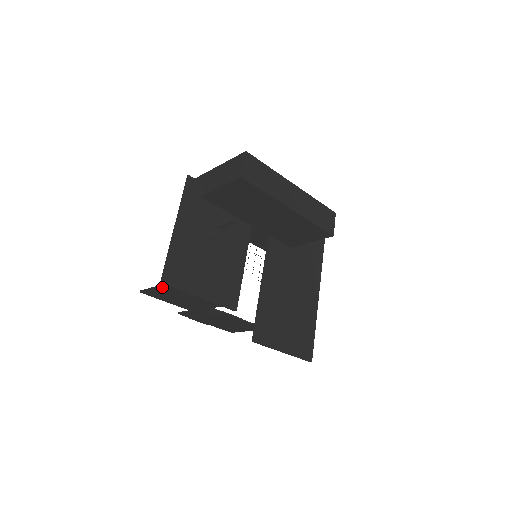
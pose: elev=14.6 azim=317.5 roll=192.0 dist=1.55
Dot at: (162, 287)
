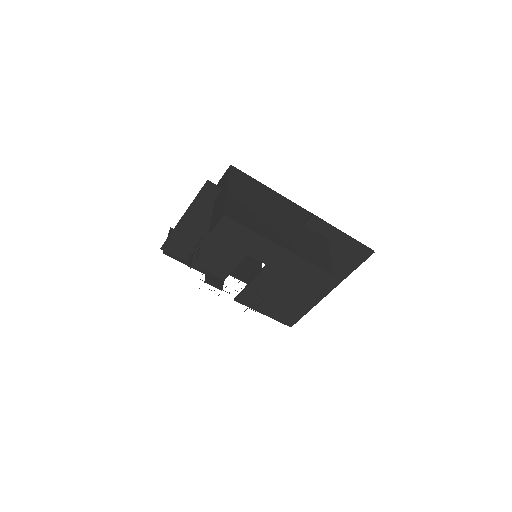
Dot at: occluded
